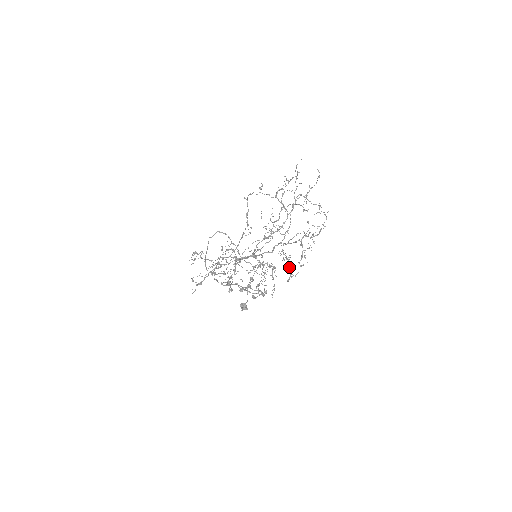
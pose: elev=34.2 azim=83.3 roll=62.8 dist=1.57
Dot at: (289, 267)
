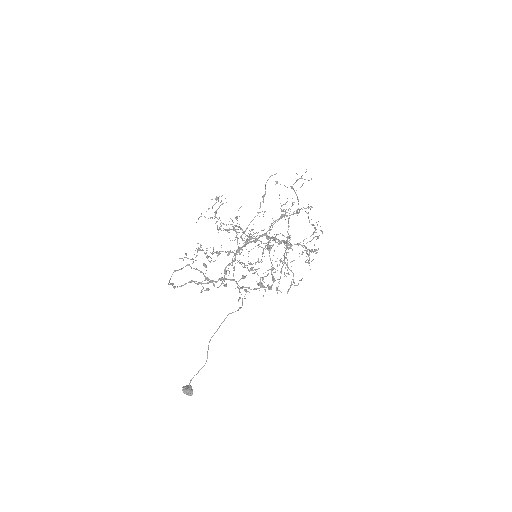
Dot at: (280, 291)
